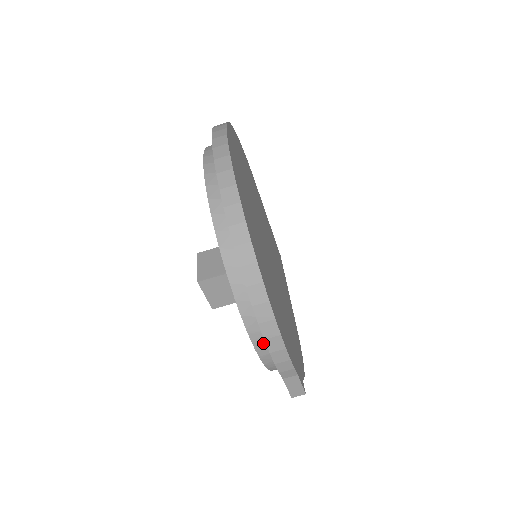
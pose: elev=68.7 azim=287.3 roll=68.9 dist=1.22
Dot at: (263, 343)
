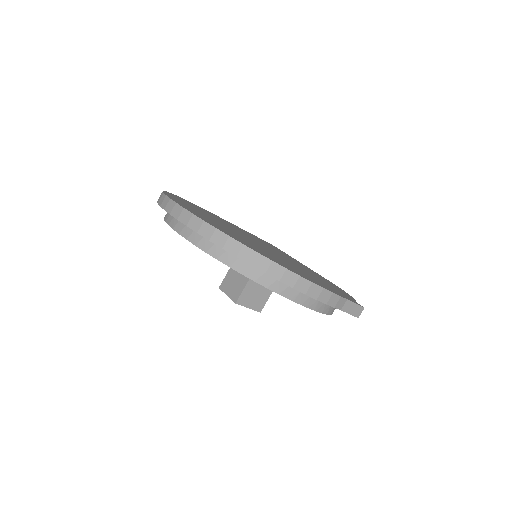
Dot at: (308, 299)
